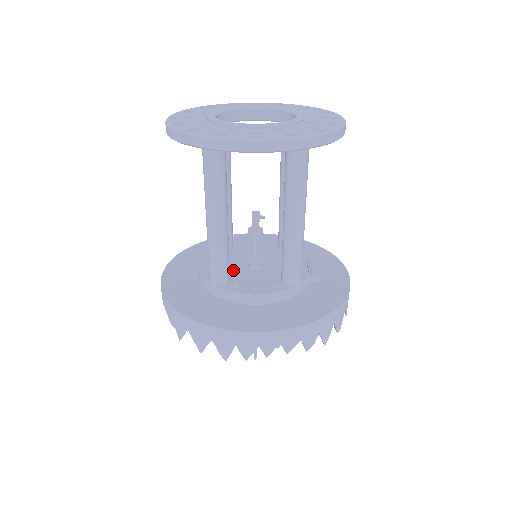
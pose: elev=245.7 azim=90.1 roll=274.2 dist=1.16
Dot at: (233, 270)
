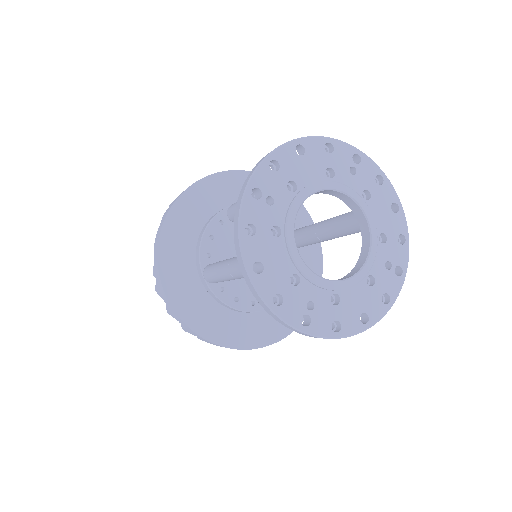
Dot at: occluded
